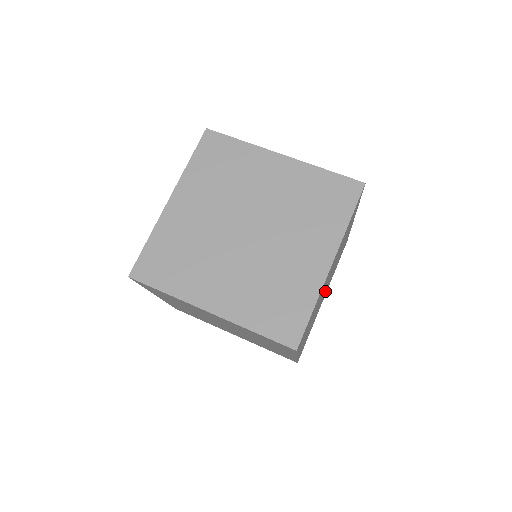
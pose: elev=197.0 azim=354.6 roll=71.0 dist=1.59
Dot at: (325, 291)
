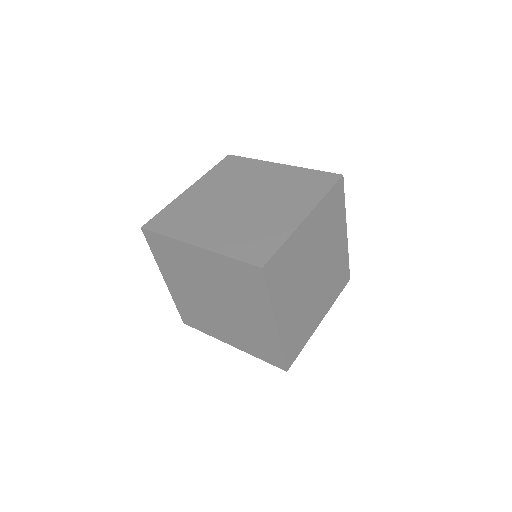
Dot at: occluded
